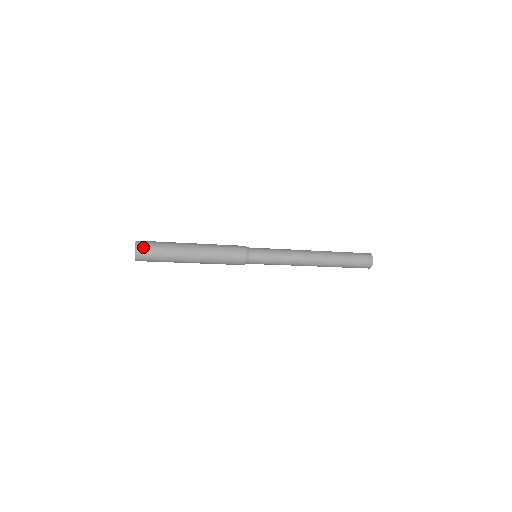
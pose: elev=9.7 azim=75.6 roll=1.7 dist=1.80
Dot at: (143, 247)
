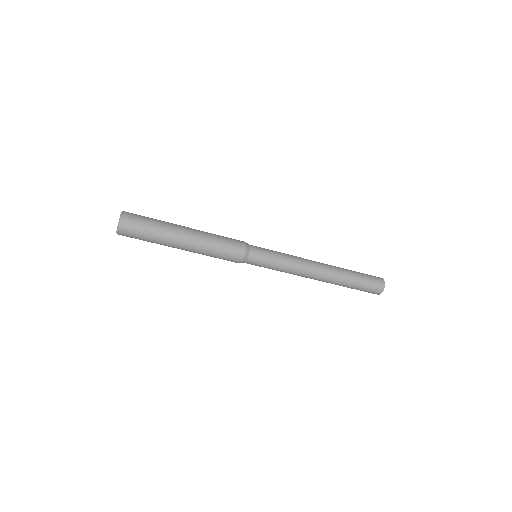
Dot at: (130, 213)
